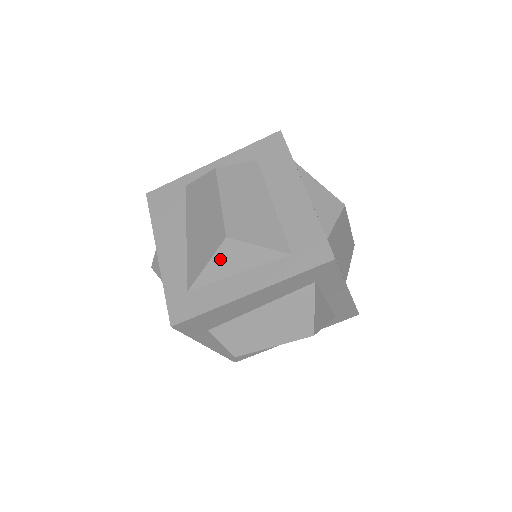
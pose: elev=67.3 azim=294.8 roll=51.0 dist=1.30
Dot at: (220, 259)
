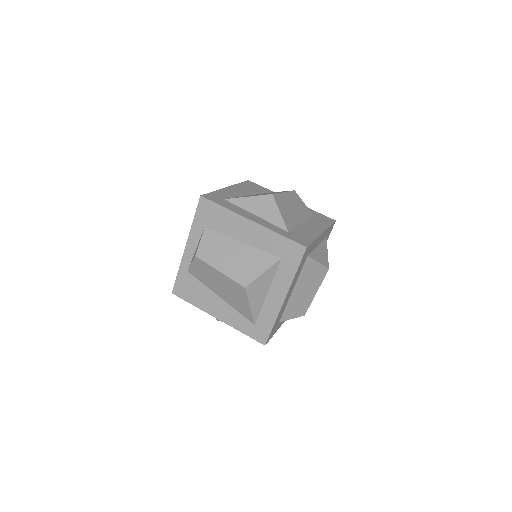
Dot at: (257, 200)
